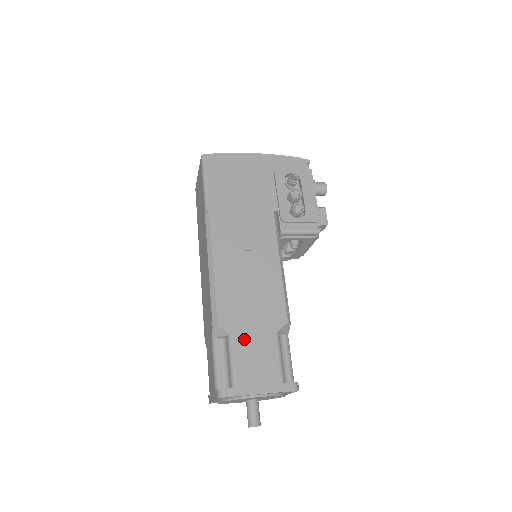
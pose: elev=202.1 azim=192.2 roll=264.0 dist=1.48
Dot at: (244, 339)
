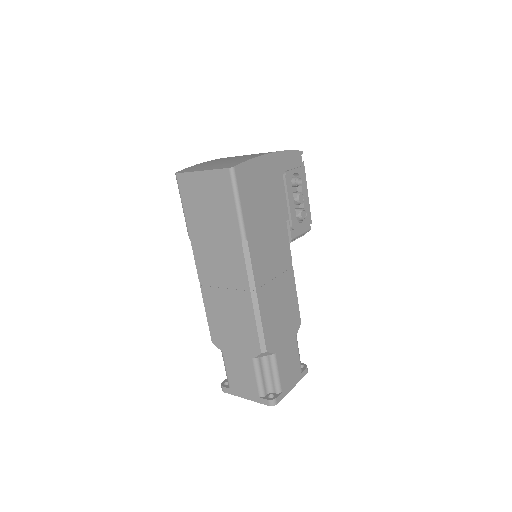
Dot at: (282, 352)
